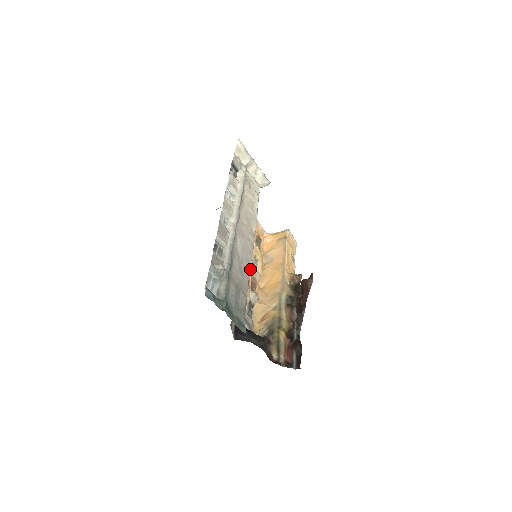
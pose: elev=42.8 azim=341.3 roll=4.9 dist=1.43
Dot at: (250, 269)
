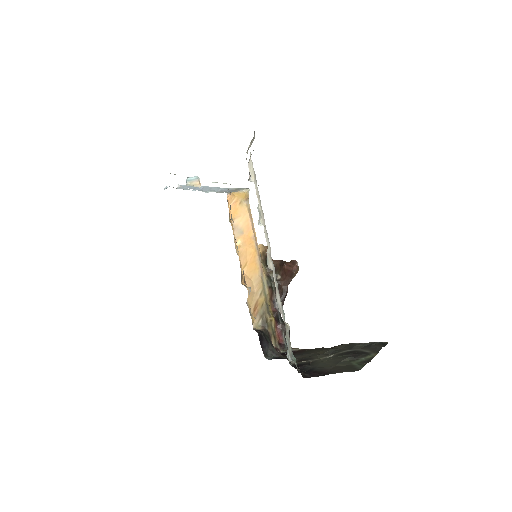
Dot at: occluded
